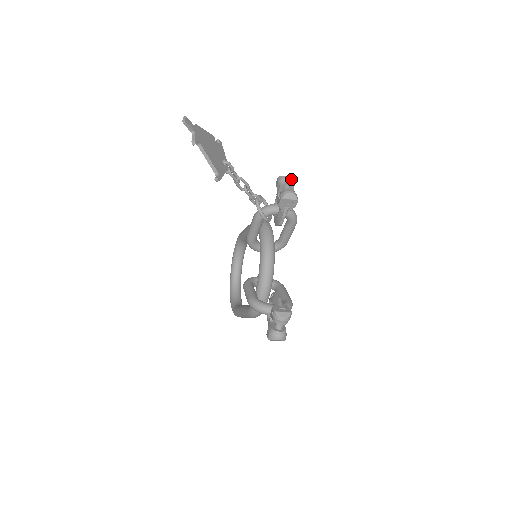
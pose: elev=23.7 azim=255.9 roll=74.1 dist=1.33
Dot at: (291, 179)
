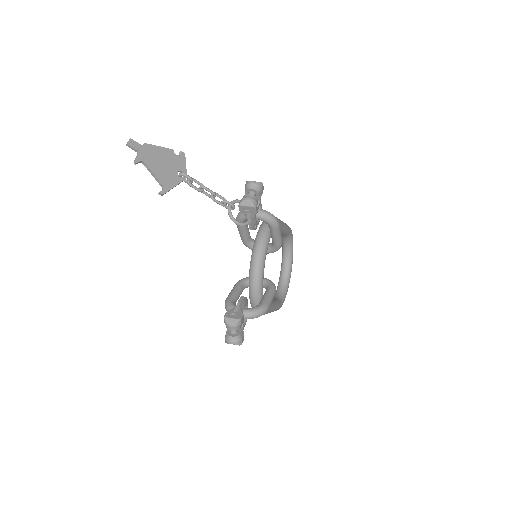
Dot at: (254, 184)
